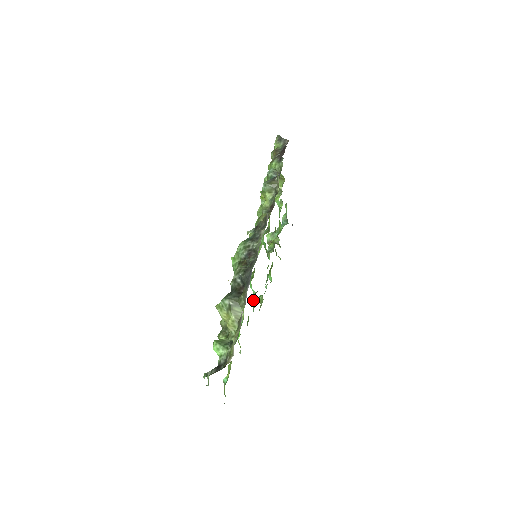
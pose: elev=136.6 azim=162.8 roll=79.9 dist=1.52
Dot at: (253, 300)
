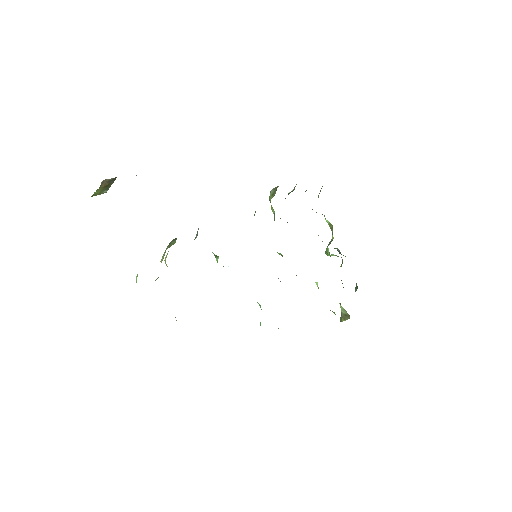
Dot at: occluded
